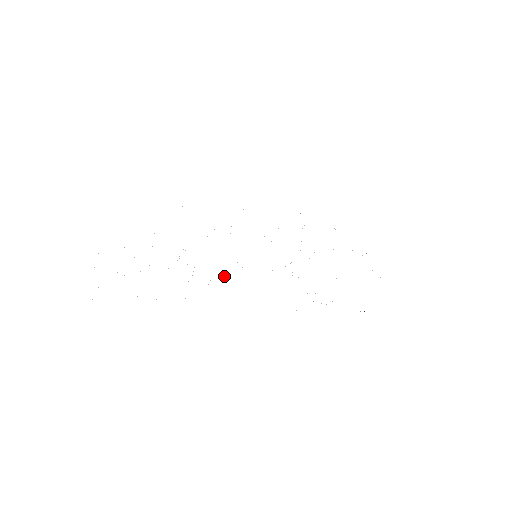
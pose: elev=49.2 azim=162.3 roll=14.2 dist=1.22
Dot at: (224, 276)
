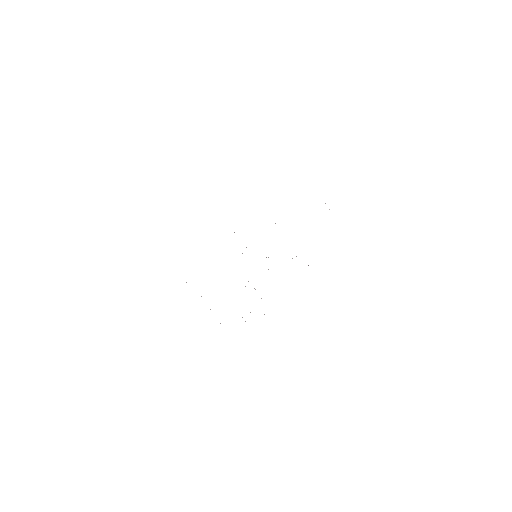
Dot at: occluded
